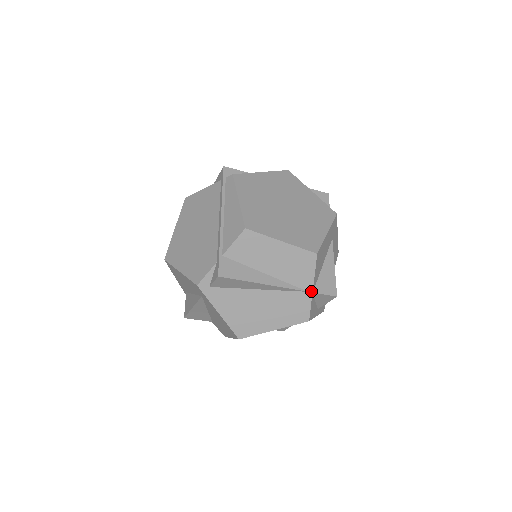
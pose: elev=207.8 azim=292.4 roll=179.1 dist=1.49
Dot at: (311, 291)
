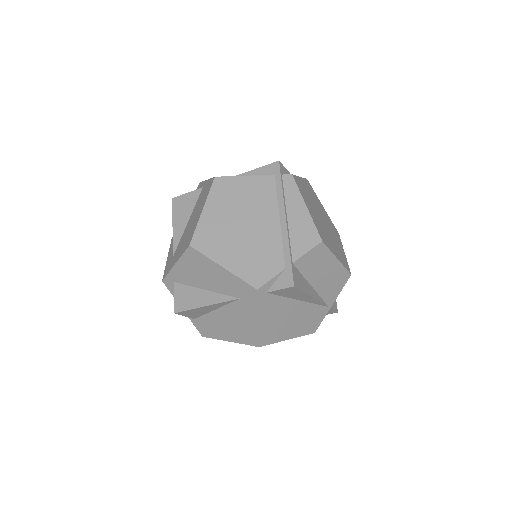
Dot at: (330, 306)
